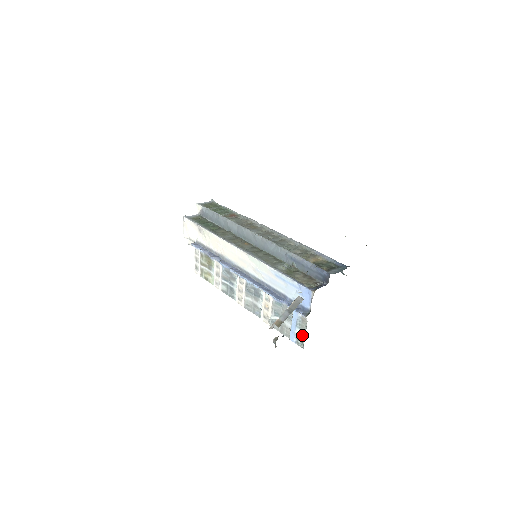
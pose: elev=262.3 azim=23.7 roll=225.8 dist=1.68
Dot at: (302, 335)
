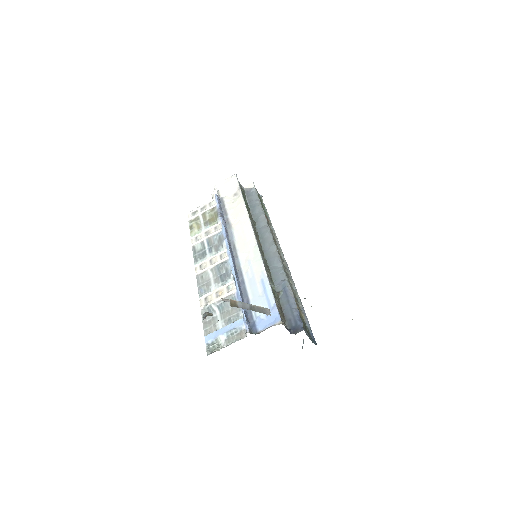
Dot at: (222, 344)
